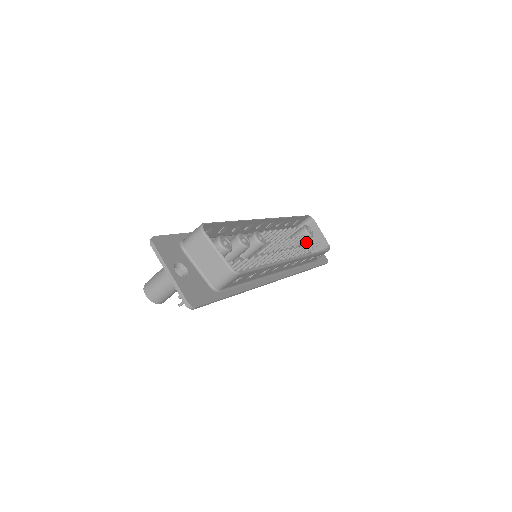
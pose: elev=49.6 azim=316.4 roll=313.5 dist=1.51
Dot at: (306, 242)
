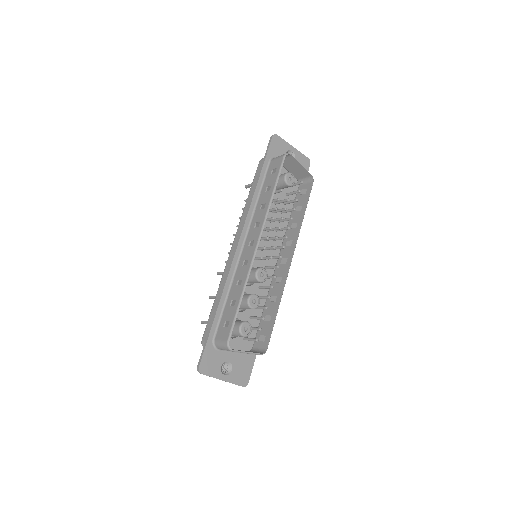
Dot at: (287, 169)
